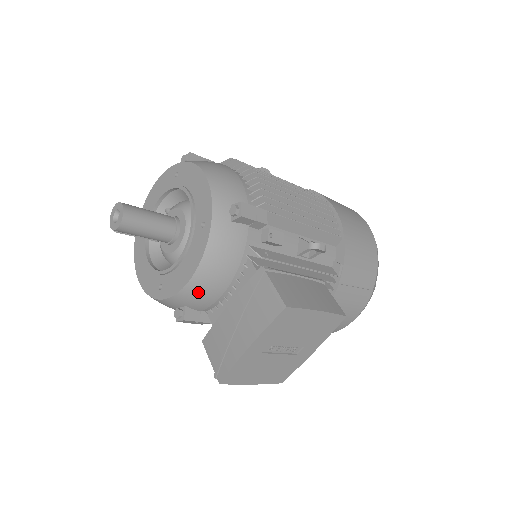
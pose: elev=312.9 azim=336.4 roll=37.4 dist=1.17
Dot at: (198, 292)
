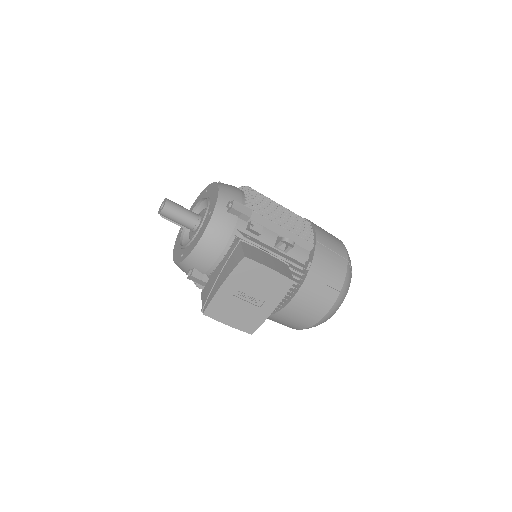
Dot at: (201, 255)
